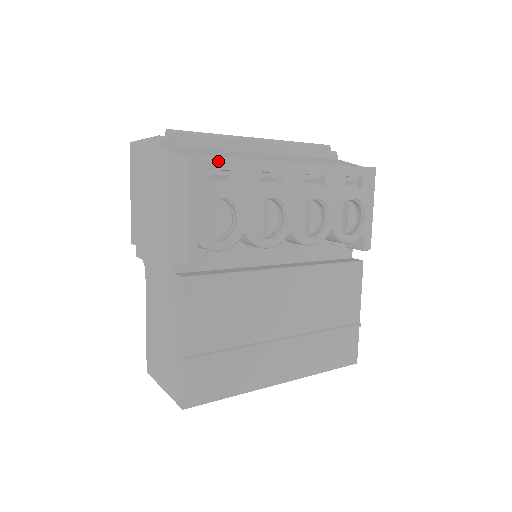
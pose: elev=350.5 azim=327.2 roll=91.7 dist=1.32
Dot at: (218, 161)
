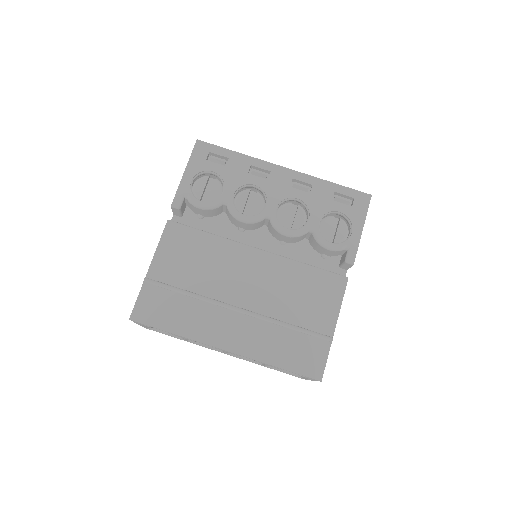
Dot at: (218, 149)
